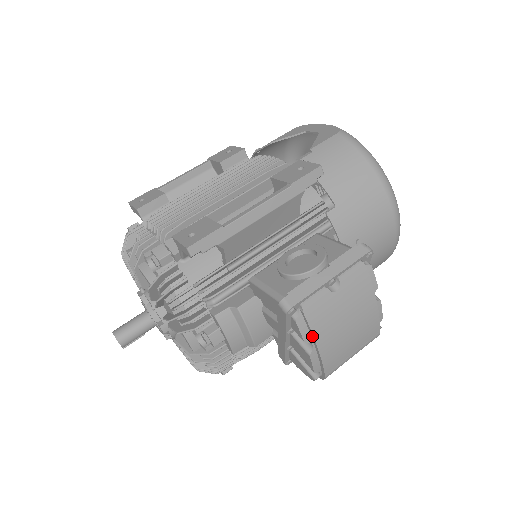
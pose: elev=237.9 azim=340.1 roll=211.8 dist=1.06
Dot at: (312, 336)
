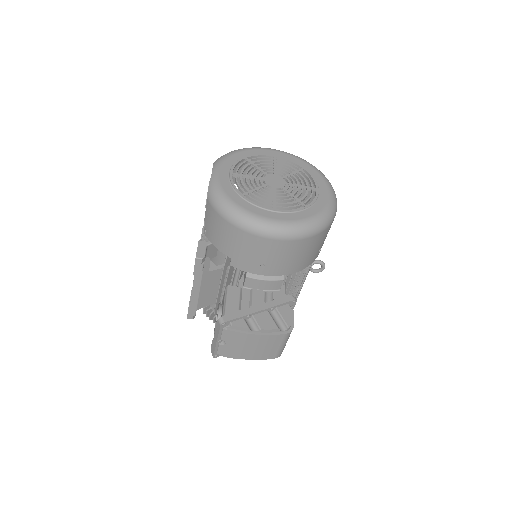
Dot at: (238, 358)
